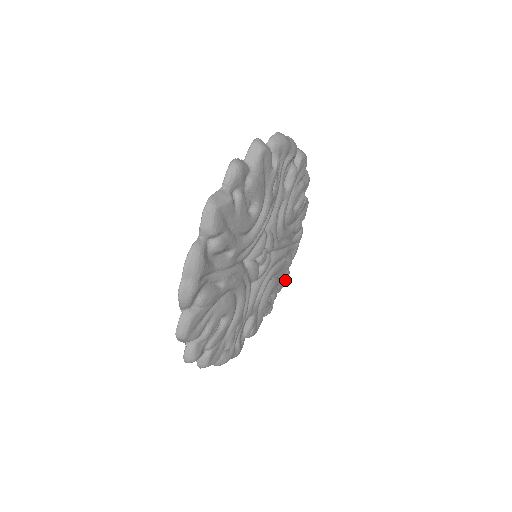
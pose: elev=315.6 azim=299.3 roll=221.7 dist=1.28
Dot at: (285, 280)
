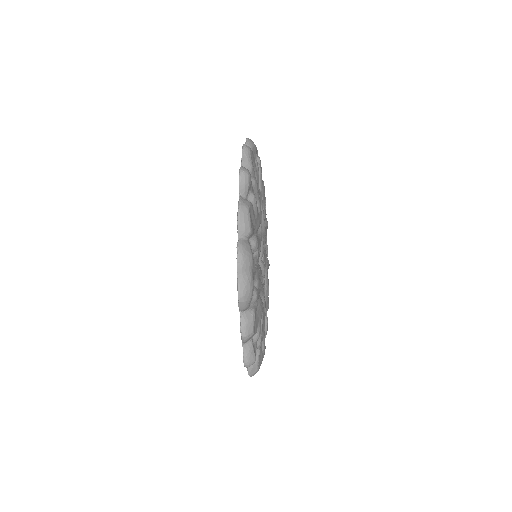
Dot at: (260, 361)
